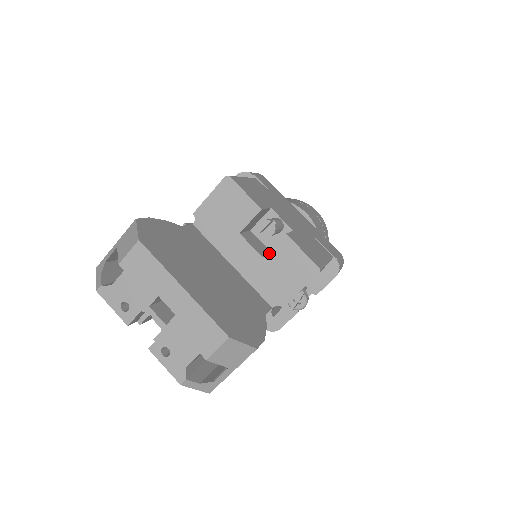
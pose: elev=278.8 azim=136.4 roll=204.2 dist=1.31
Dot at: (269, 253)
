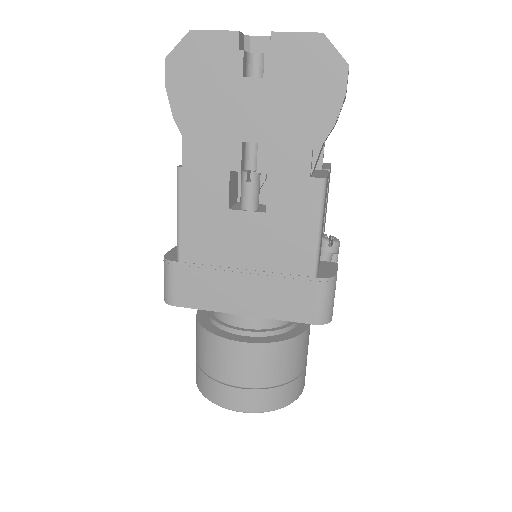
Dot at: occluded
